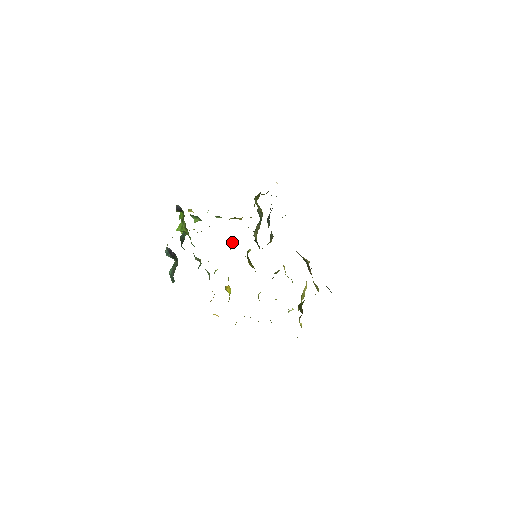
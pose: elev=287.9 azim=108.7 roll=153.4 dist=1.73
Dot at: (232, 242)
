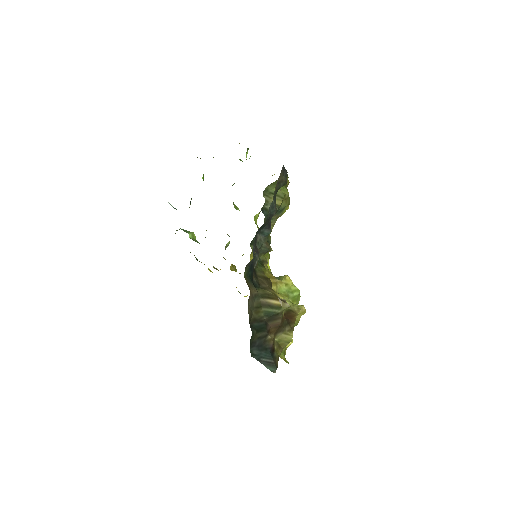
Dot at: occluded
